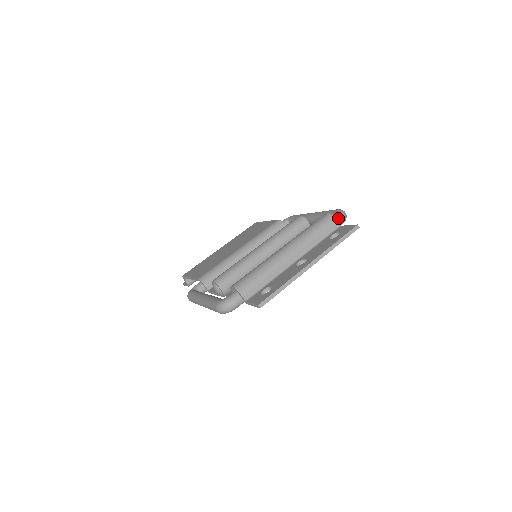
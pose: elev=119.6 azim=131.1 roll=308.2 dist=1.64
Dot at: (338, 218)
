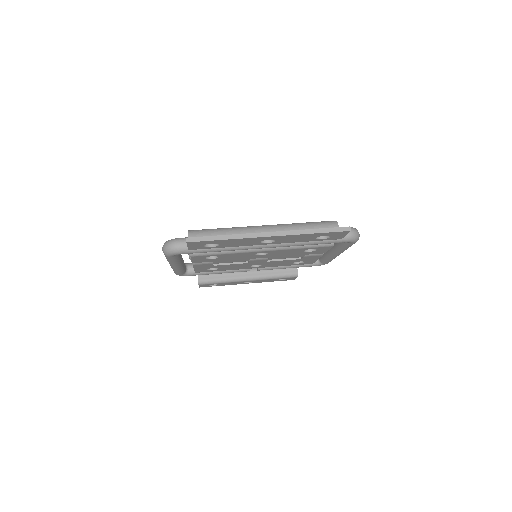
Dot at: occluded
